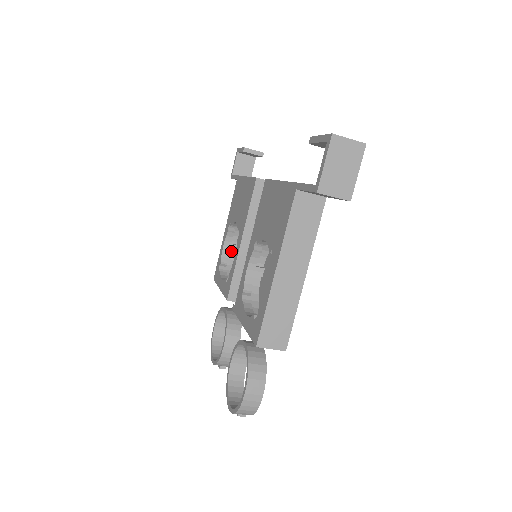
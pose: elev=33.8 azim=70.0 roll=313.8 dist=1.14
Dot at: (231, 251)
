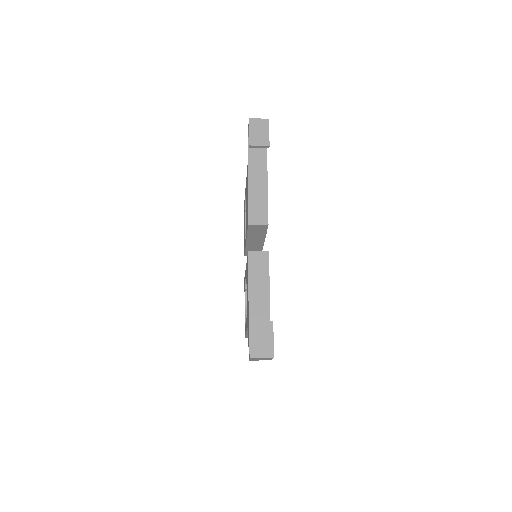
Dot at: occluded
